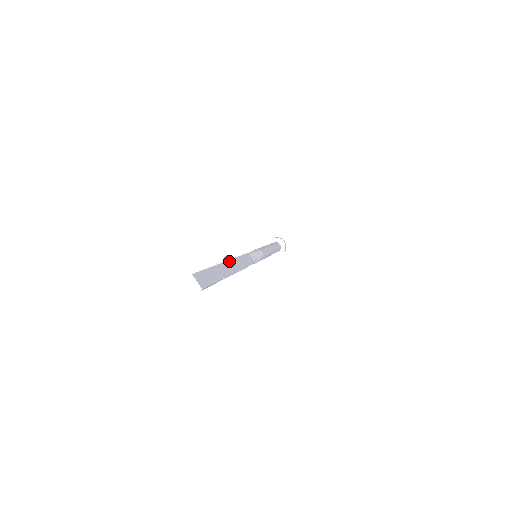
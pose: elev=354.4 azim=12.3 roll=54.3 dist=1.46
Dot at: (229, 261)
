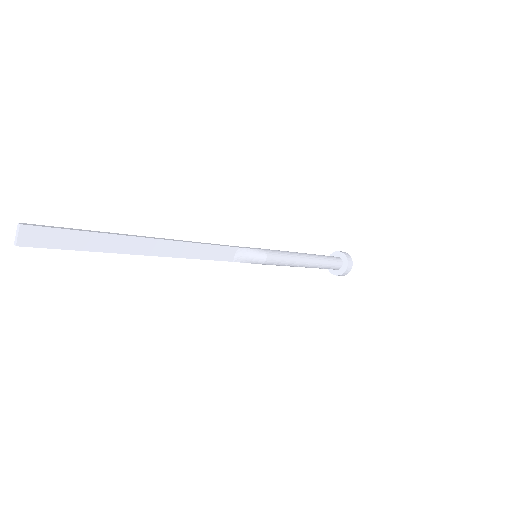
Dot at: (160, 240)
